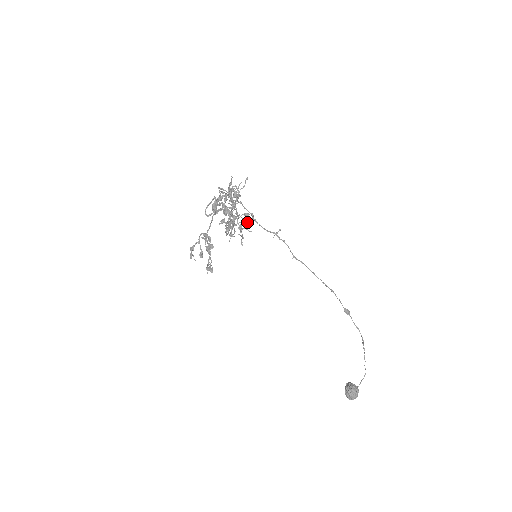
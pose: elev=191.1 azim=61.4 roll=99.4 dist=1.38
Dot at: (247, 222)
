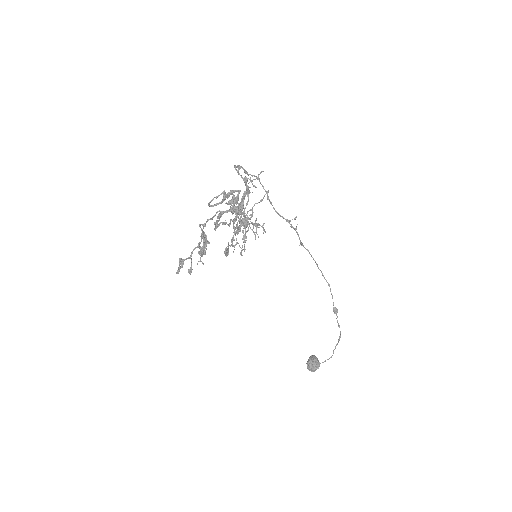
Dot at: (254, 232)
